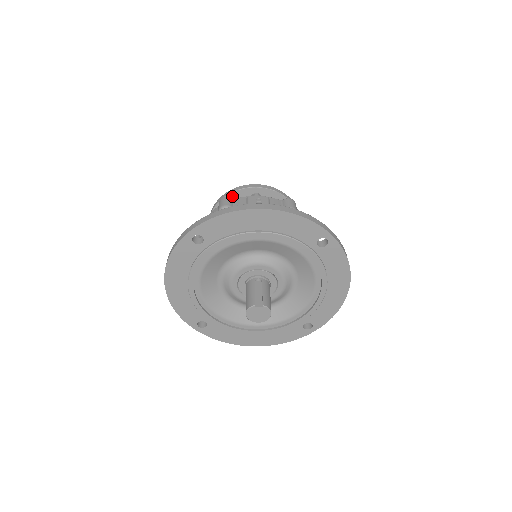
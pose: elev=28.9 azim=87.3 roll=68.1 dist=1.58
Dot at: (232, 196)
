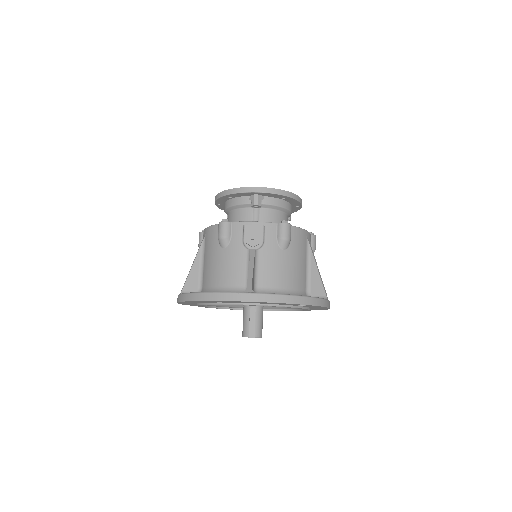
Dot at: (233, 195)
